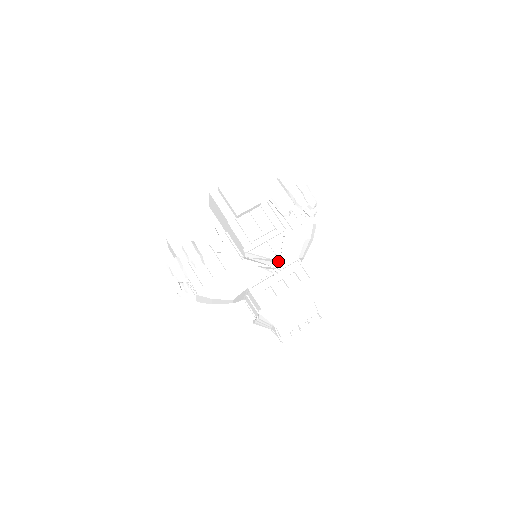
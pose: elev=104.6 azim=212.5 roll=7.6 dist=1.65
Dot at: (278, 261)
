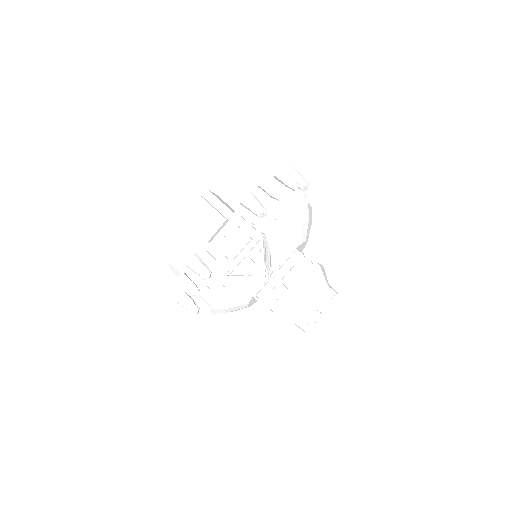
Dot at: (261, 274)
